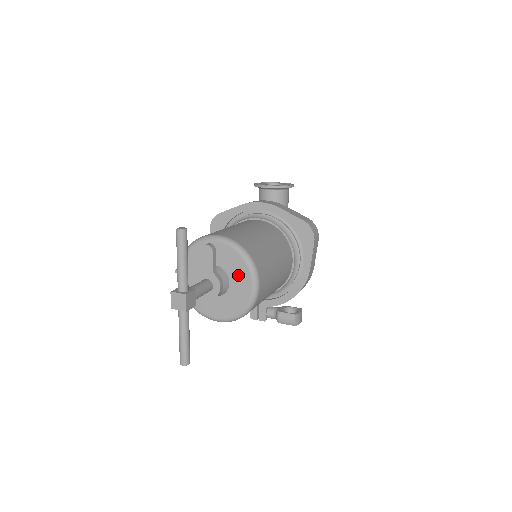
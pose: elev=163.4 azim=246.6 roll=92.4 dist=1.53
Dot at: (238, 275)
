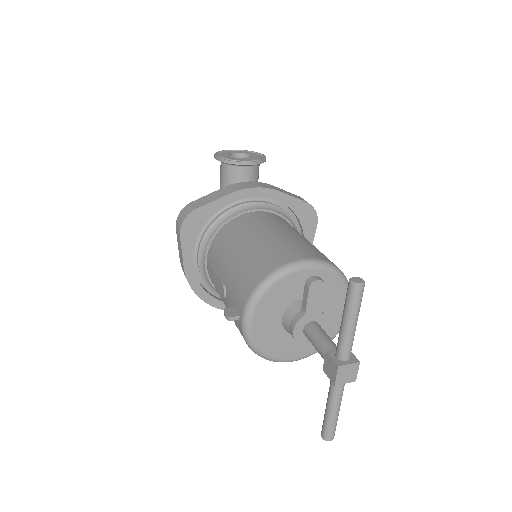
Dot at: (332, 302)
